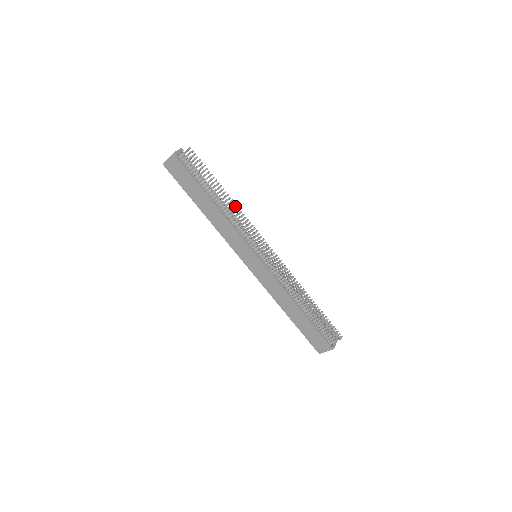
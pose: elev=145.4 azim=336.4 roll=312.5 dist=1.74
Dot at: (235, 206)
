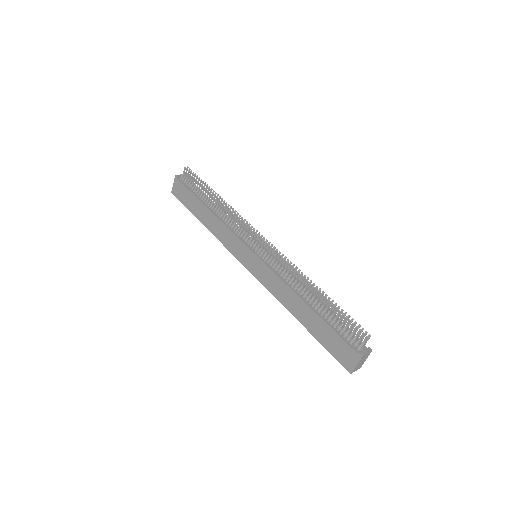
Dot at: (227, 206)
